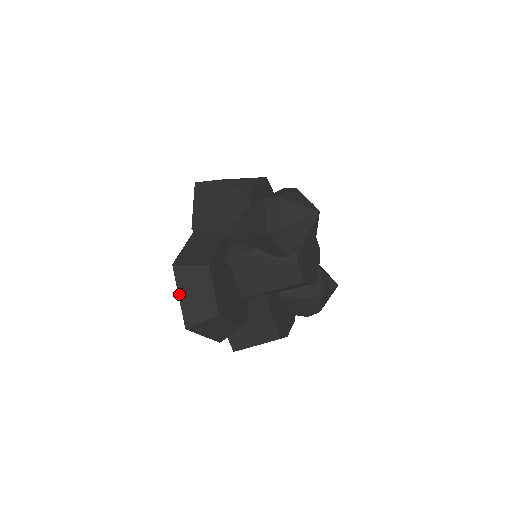
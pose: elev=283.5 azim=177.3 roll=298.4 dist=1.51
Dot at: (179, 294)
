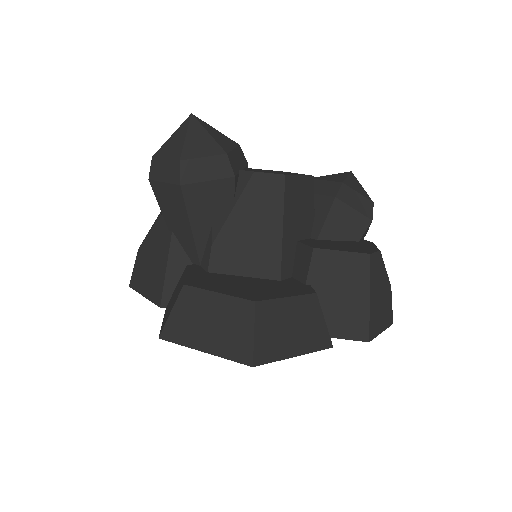
Dot at: (199, 349)
